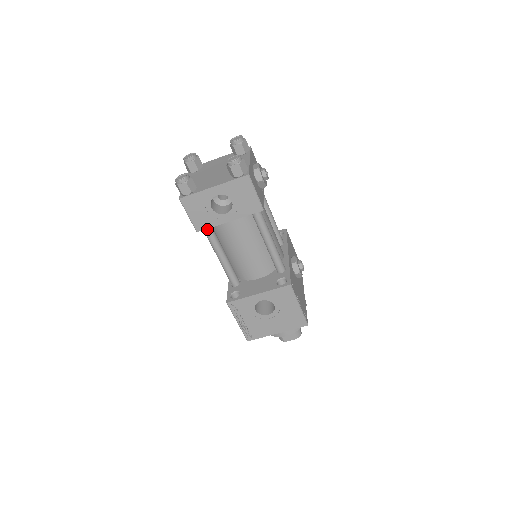
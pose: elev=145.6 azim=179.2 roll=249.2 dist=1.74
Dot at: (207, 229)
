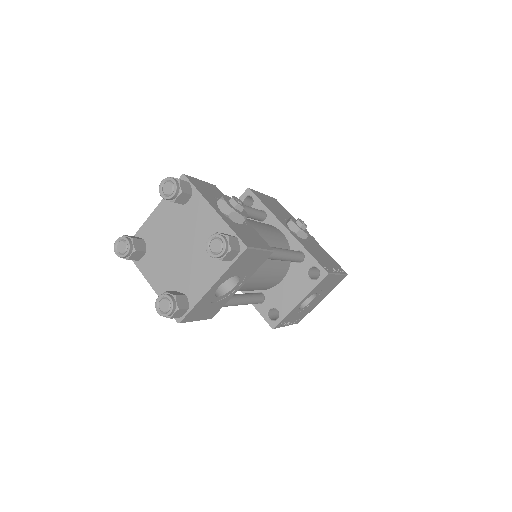
Dot at: occluded
